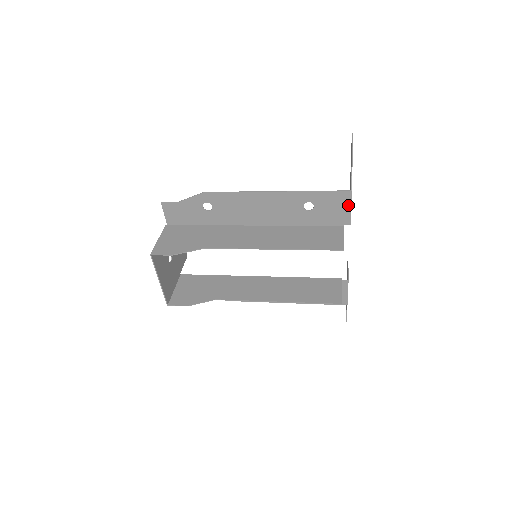
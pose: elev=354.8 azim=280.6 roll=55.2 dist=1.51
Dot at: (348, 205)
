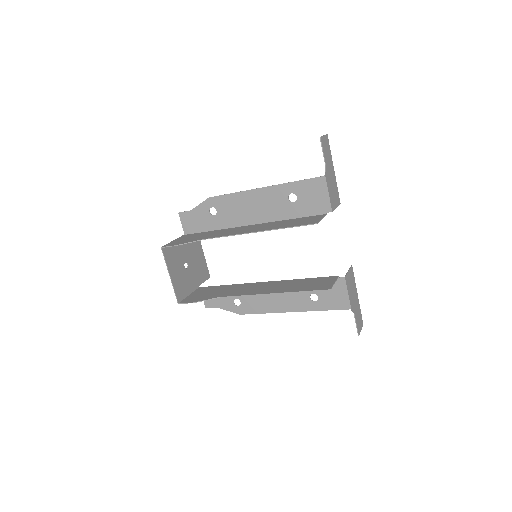
Dot at: (325, 191)
